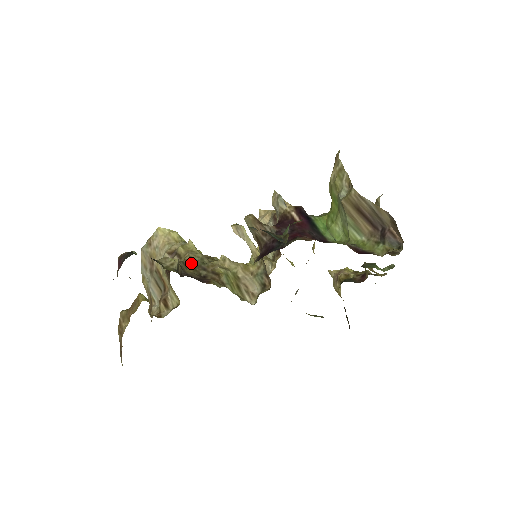
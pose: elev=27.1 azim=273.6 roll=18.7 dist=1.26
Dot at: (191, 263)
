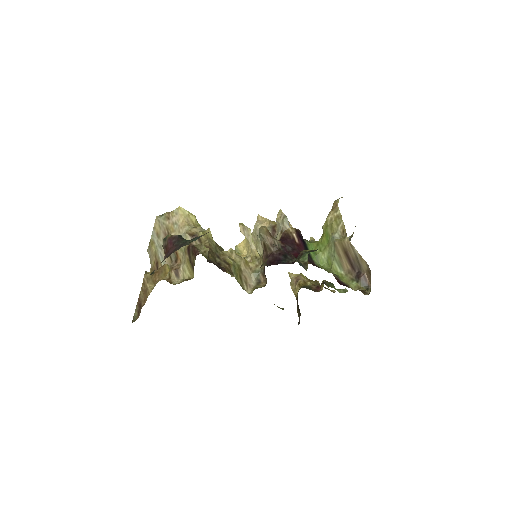
Dot at: (210, 250)
